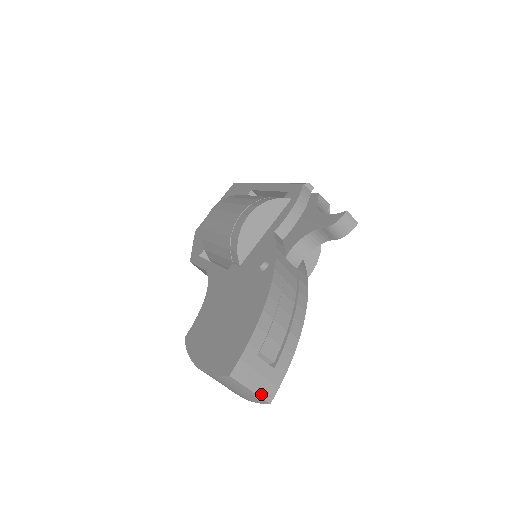
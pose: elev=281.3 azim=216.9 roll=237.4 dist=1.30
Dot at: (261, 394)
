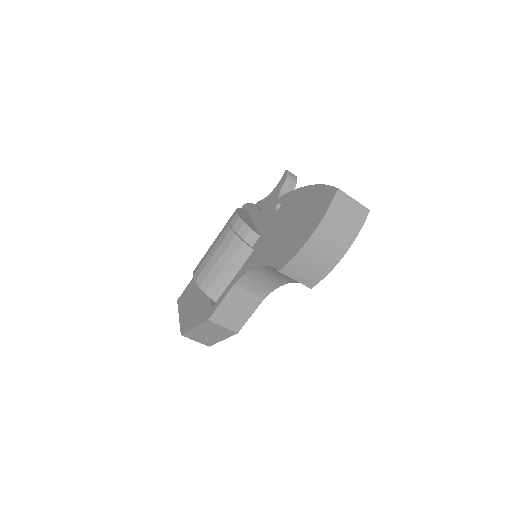
Dot at: (360, 204)
